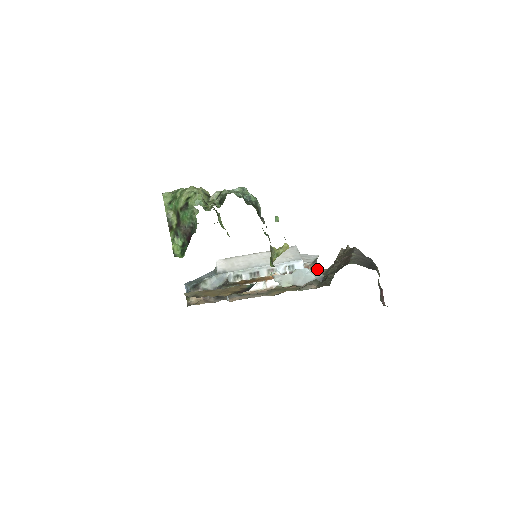
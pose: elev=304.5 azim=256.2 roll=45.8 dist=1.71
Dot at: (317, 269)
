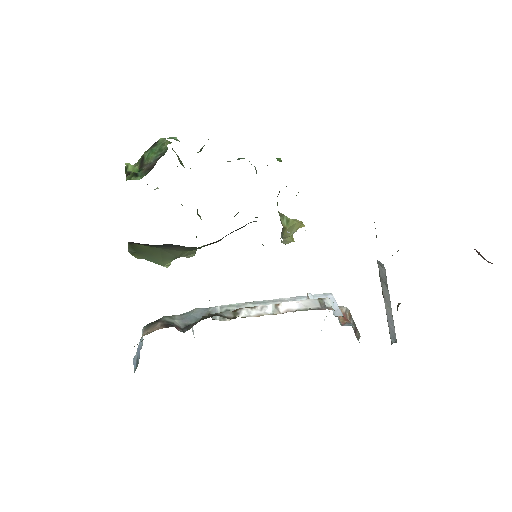
Dot at: occluded
